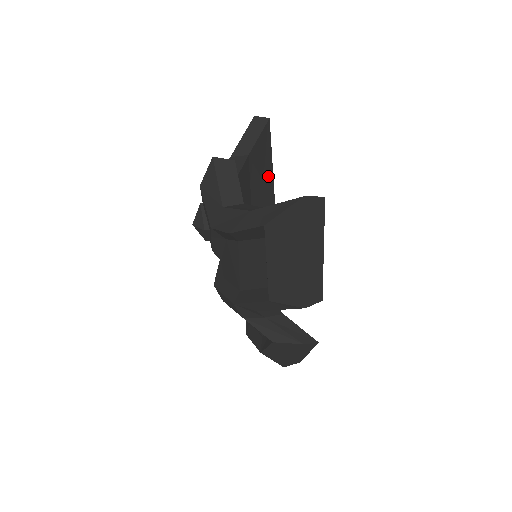
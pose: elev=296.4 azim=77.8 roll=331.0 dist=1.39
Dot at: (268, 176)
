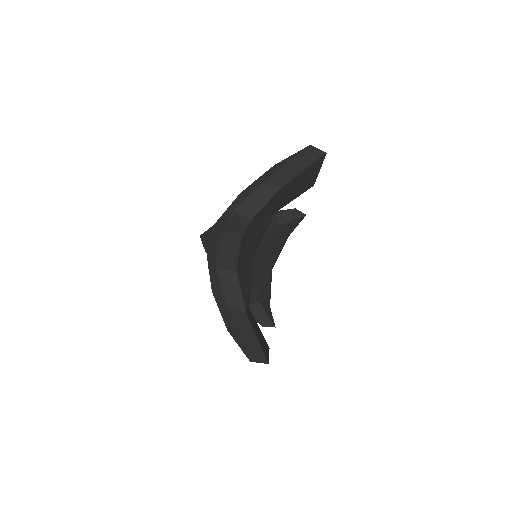
Dot at: (309, 180)
